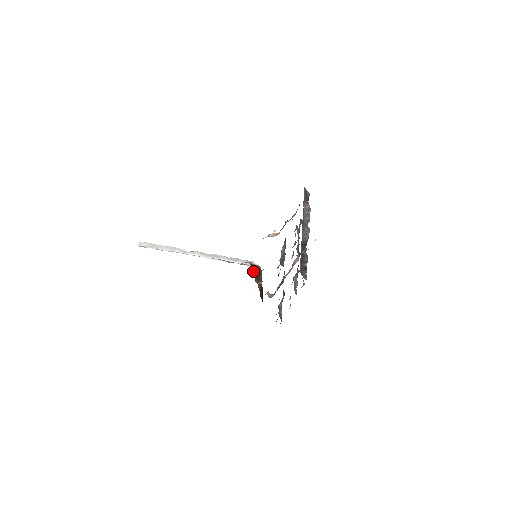
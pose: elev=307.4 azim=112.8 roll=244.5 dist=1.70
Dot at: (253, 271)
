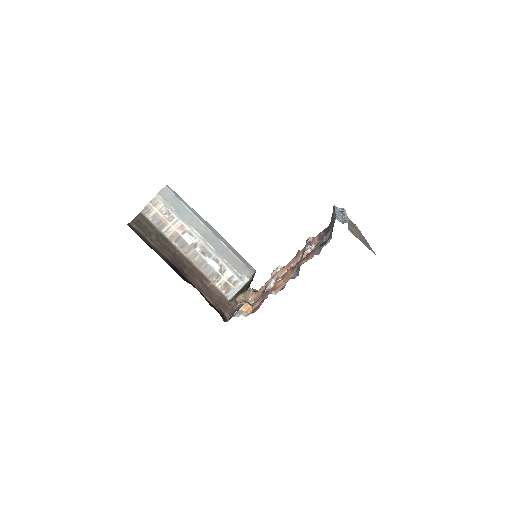
Dot at: (233, 298)
